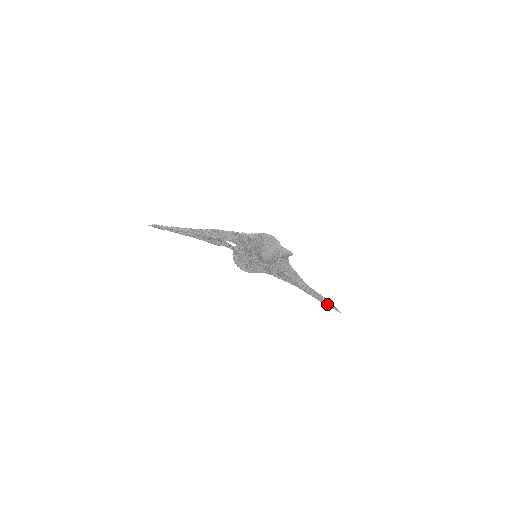
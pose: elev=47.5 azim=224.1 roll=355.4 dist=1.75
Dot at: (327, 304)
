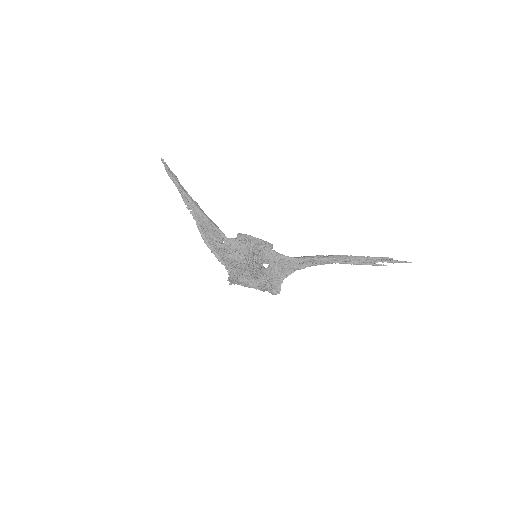
Dot at: (382, 260)
